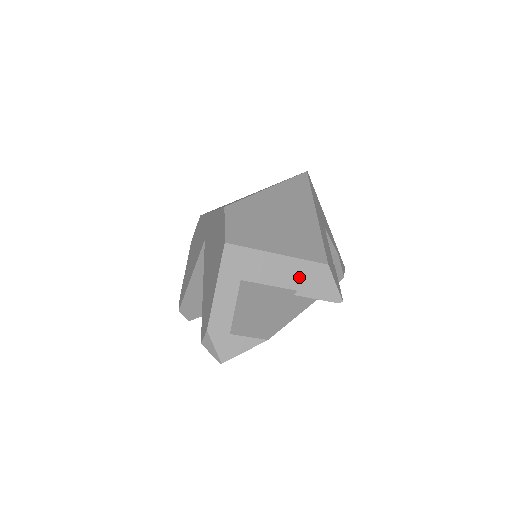
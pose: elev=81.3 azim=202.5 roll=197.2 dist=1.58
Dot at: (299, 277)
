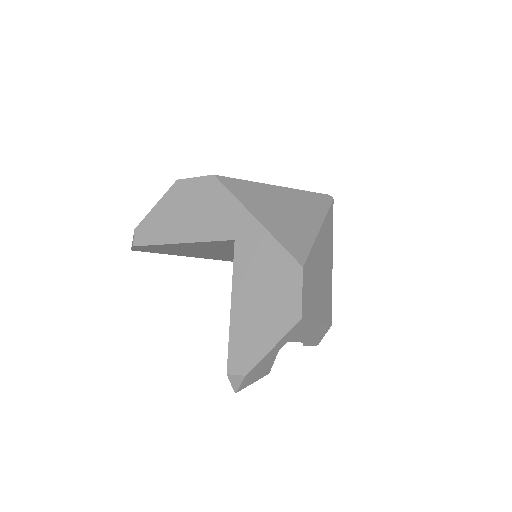
Dot at: (314, 335)
